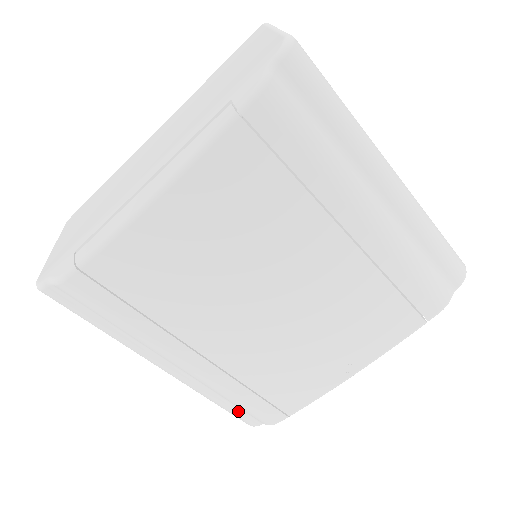
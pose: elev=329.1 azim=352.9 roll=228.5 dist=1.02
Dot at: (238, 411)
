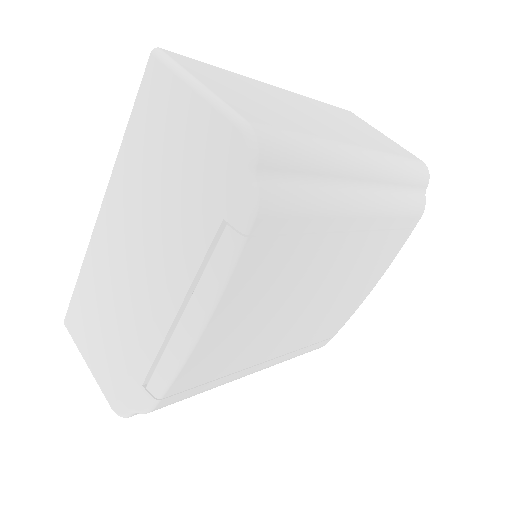
Dot at: occluded
